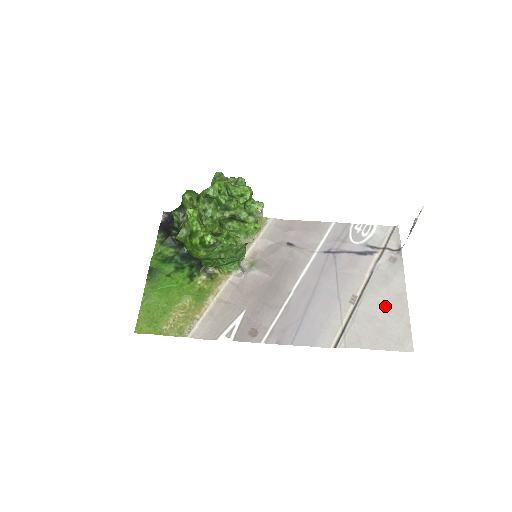
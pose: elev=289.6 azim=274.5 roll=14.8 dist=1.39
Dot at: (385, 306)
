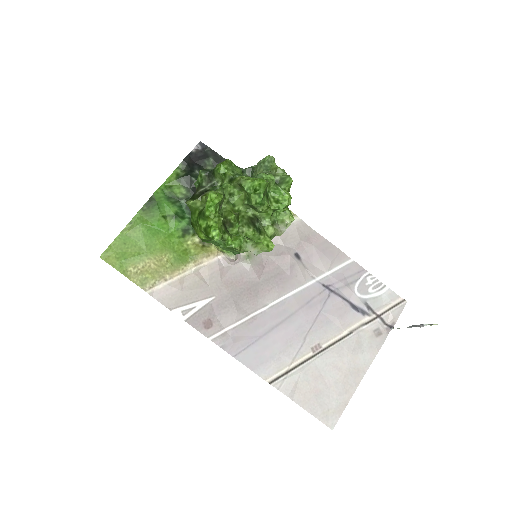
Dot at: (339, 373)
